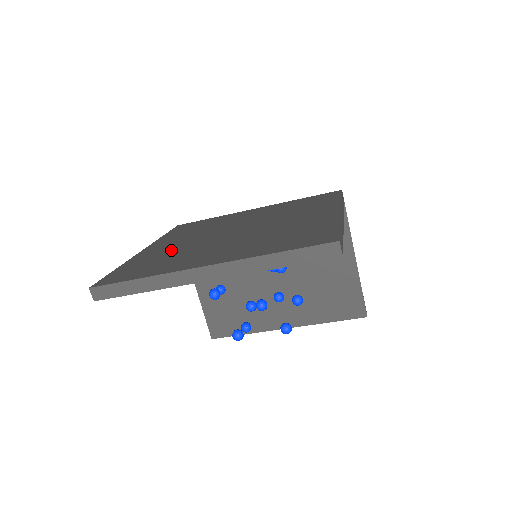
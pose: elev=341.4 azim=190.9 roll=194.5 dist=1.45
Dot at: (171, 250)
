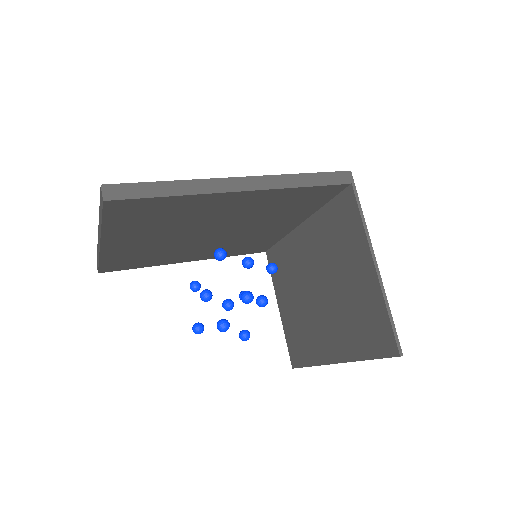
Dot at: occluded
